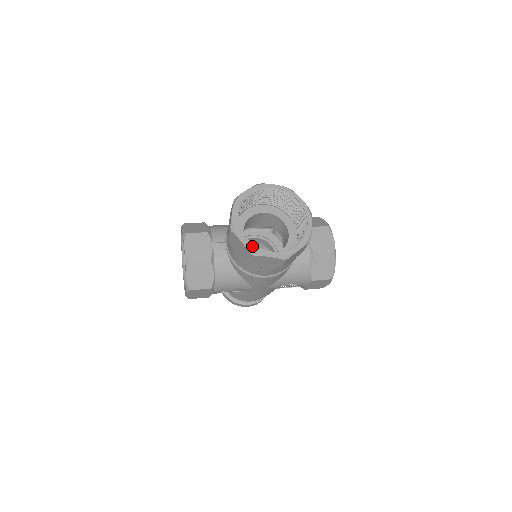
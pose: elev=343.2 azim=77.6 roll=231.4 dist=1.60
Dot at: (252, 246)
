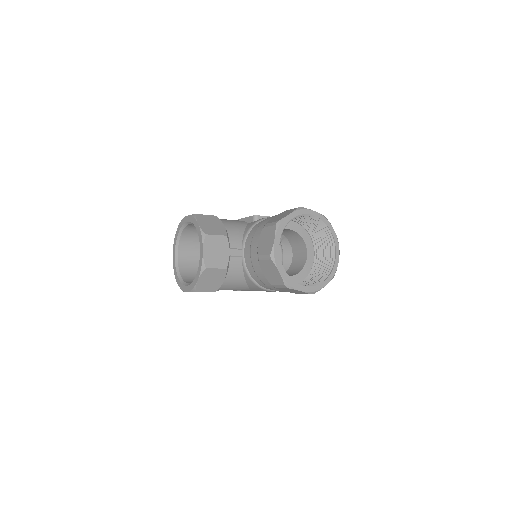
Dot at: (288, 278)
